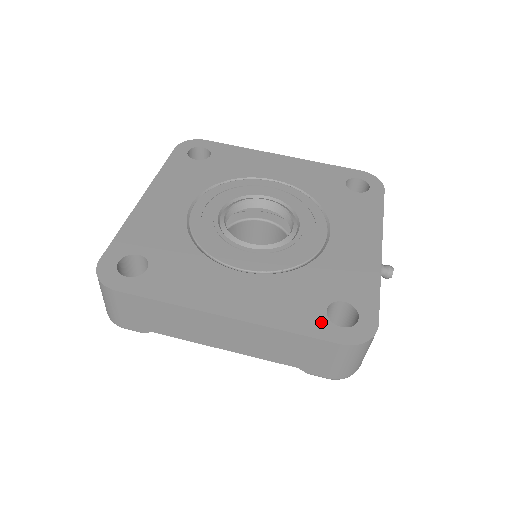
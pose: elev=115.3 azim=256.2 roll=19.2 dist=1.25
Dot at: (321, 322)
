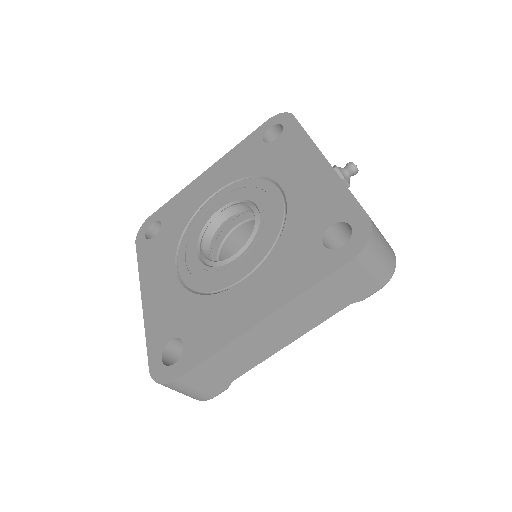
Dot at: (326, 258)
